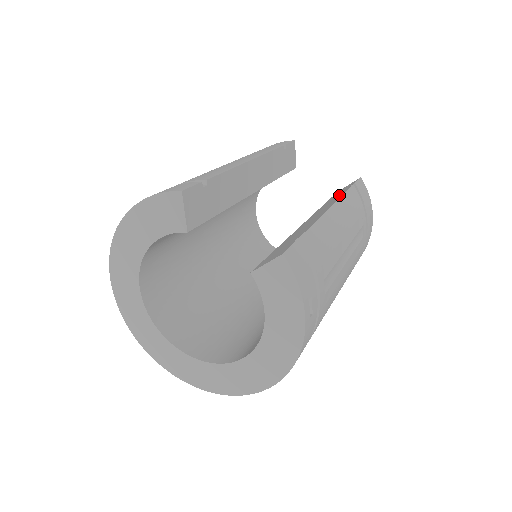
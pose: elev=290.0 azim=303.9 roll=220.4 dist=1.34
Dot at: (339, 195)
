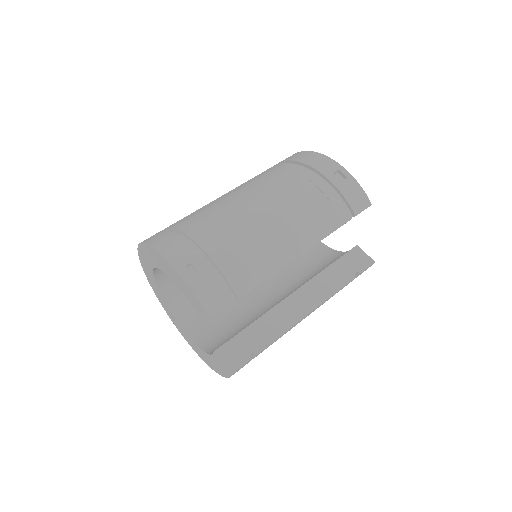
Dot at: (337, 282)
